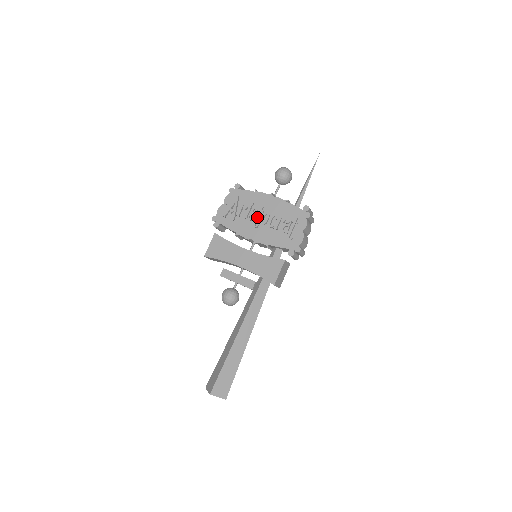
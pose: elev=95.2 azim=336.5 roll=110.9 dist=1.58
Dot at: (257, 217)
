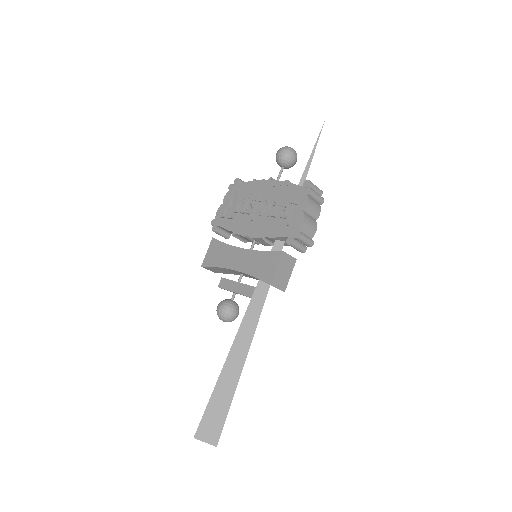
Dot at: (253, 208)
